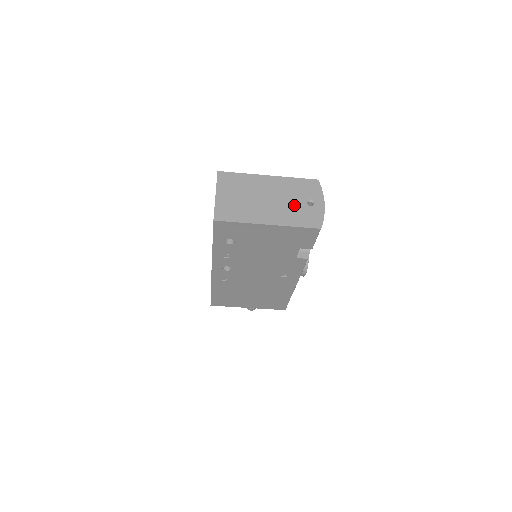
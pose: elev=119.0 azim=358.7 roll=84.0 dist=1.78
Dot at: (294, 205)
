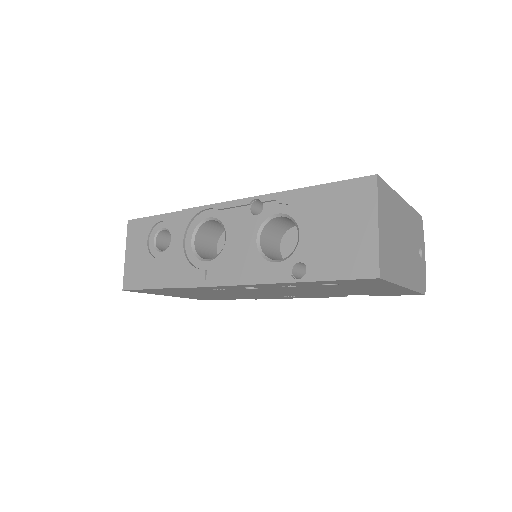
Dot at: (415, 255)
